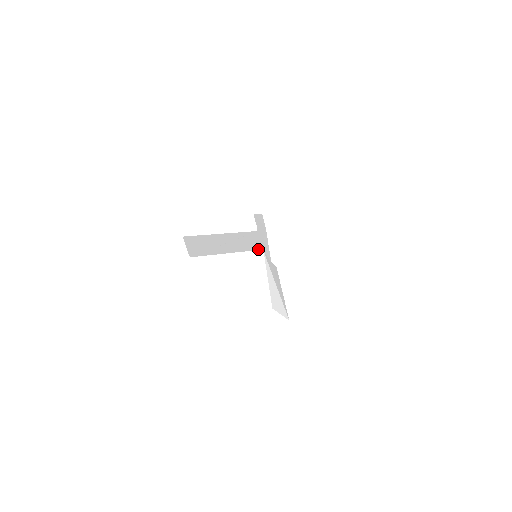
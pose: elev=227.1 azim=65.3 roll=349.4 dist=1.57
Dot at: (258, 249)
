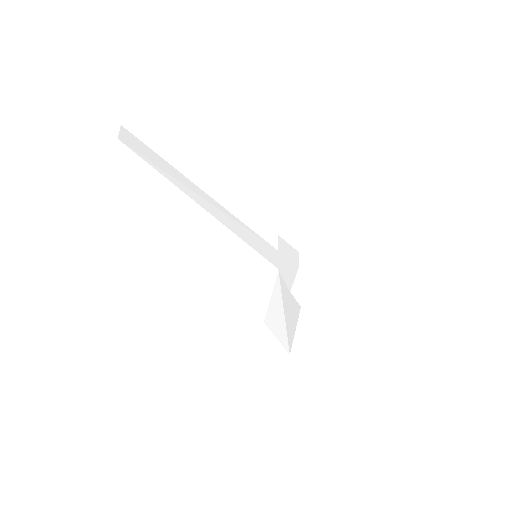
Dot at: (267, 259)
